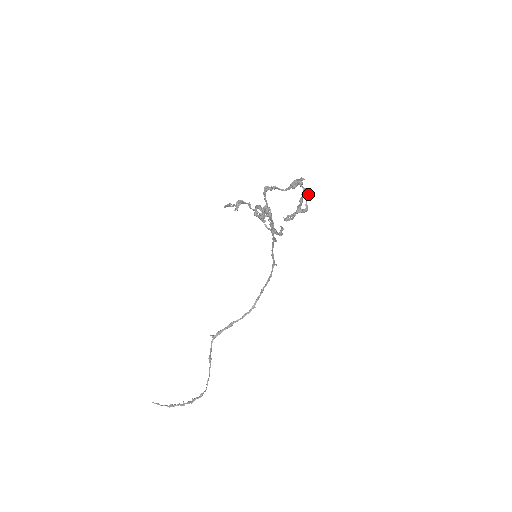
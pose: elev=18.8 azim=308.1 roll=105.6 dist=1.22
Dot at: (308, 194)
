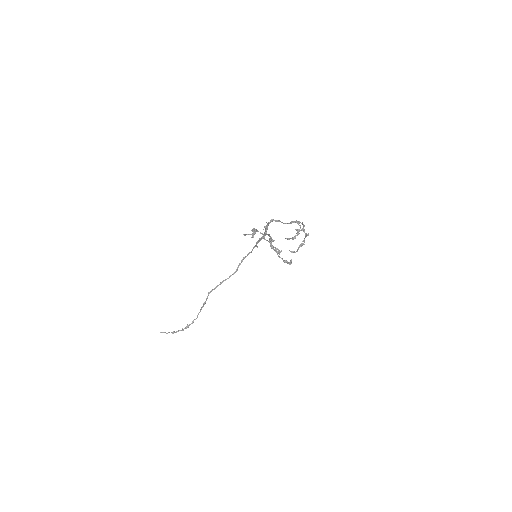
Dot at: (306, 235)
